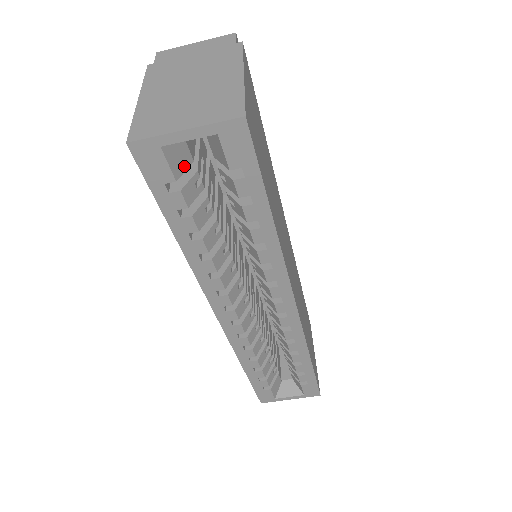
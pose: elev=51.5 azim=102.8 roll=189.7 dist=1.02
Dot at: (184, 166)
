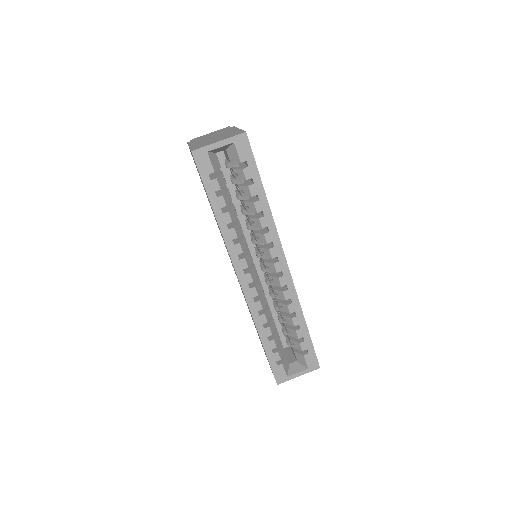
Dot at: (217, 167)
